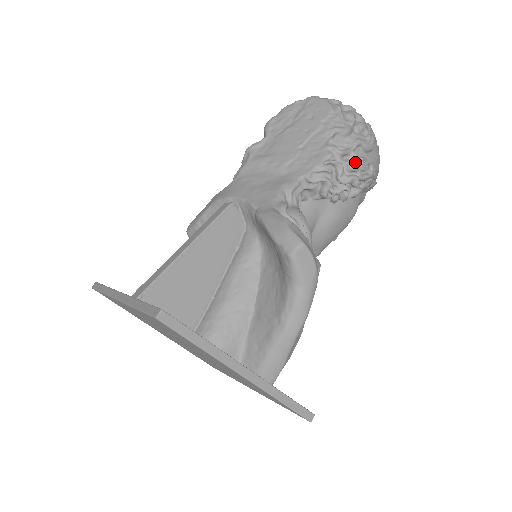
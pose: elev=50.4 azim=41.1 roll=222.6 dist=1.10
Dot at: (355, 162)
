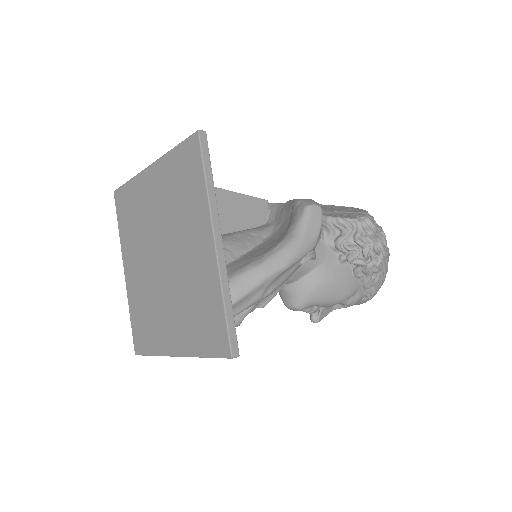
Dot at: (372, 239)
